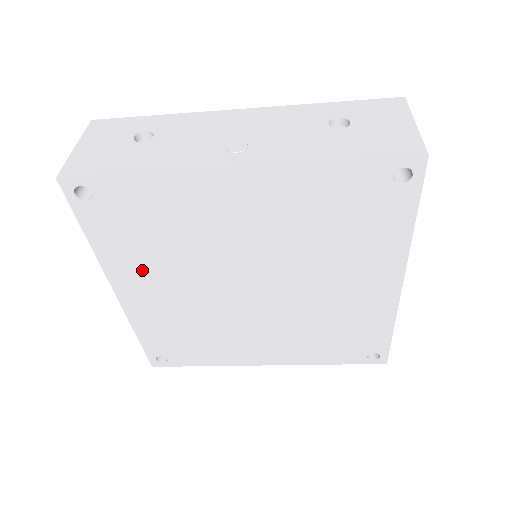
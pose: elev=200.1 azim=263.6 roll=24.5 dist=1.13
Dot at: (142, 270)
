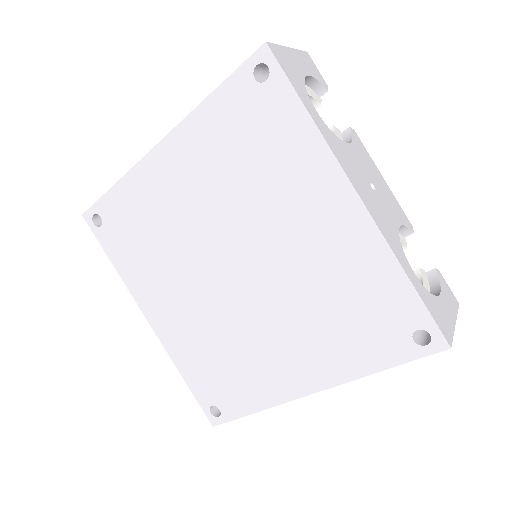
Dot at: (153, 284)
